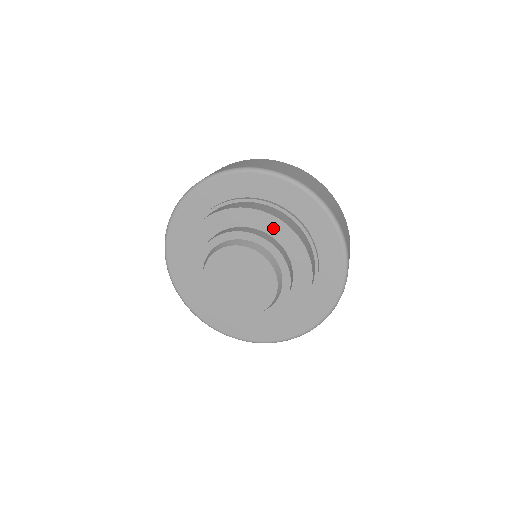
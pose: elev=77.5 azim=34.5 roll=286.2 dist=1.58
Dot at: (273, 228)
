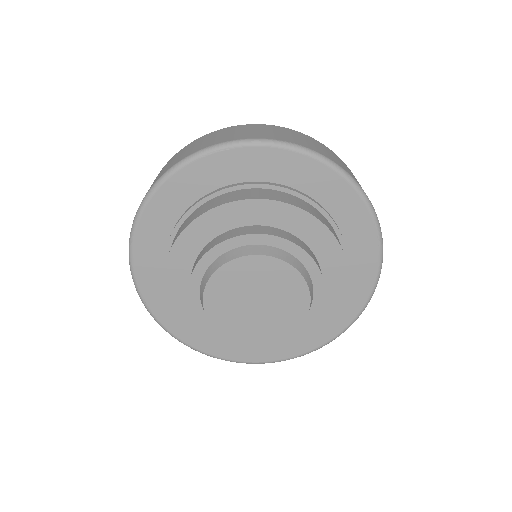
Dot at: (220, 222)
